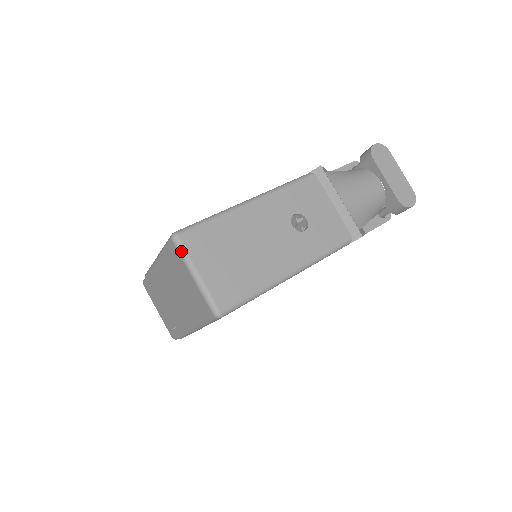
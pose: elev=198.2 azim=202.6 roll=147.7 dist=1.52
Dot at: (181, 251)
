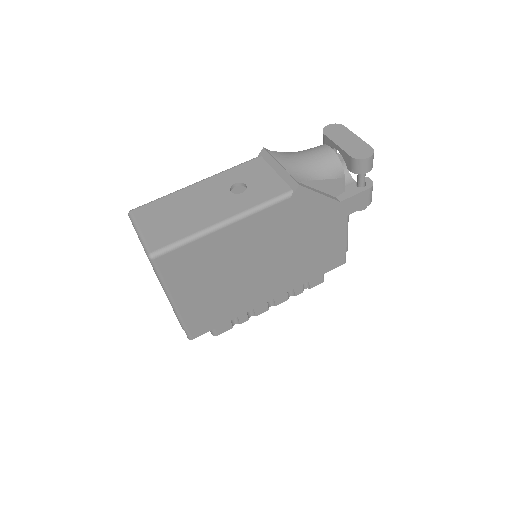
Dot at: (132, 220)
